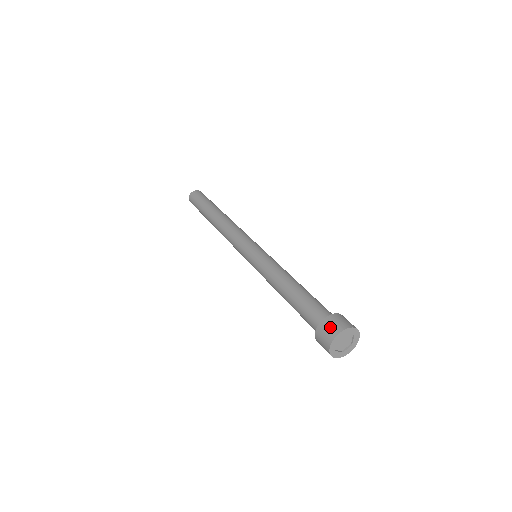
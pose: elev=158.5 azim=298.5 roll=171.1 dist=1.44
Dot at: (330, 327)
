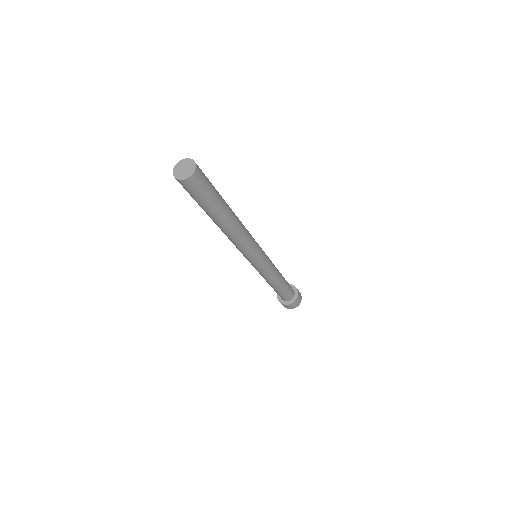
Dot at: (294, 306)
